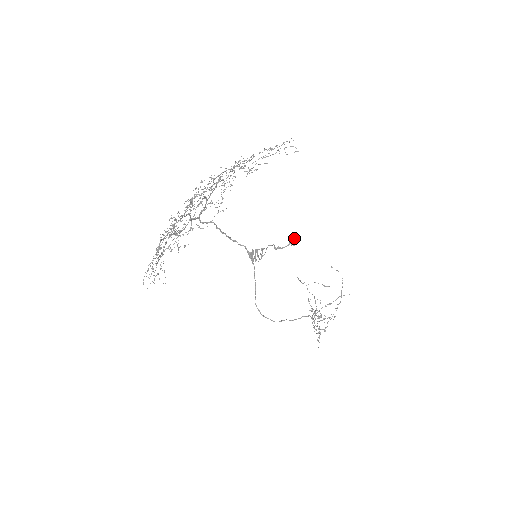
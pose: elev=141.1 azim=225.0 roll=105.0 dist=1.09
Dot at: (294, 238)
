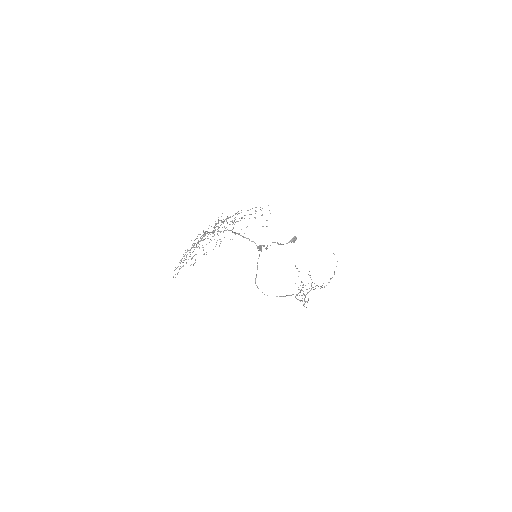
Dot at: (295, 238)
